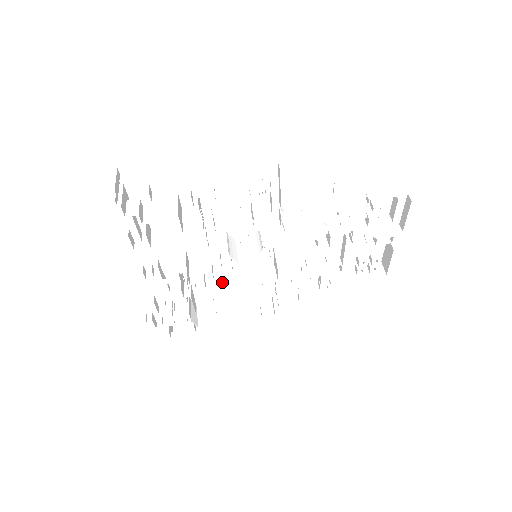
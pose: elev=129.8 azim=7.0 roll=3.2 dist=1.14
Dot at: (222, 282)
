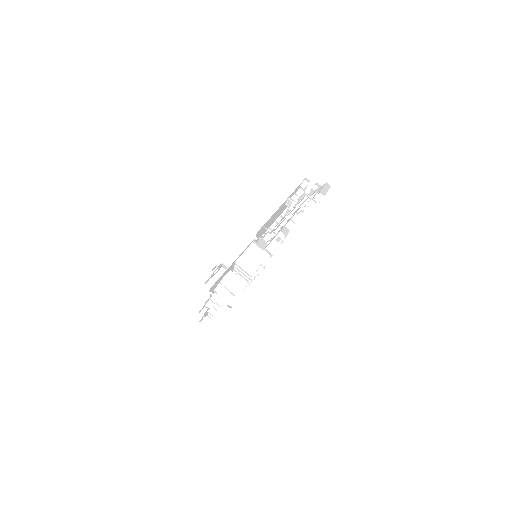
Dot at: occluded
